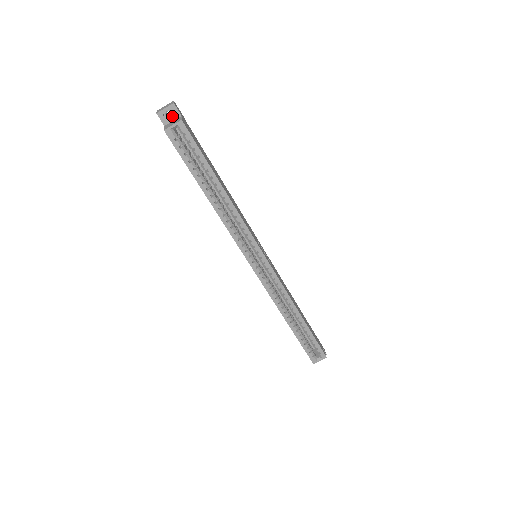
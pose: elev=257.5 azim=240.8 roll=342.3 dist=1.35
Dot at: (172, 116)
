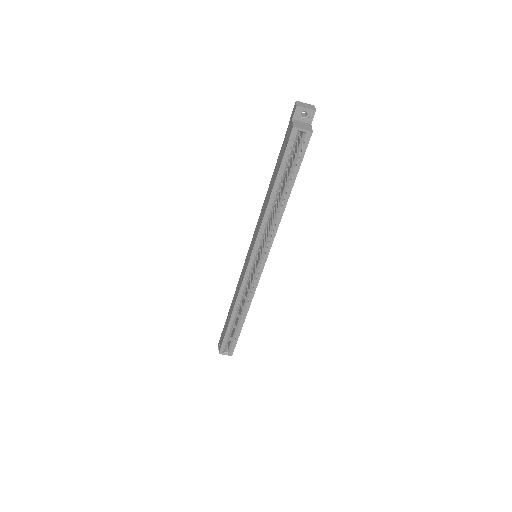
Dot at: (305, 118)
